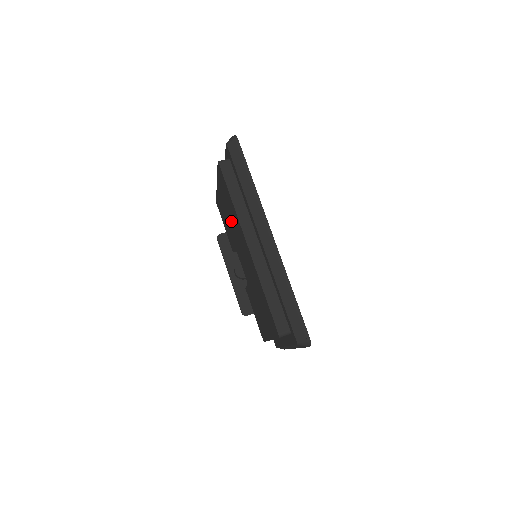
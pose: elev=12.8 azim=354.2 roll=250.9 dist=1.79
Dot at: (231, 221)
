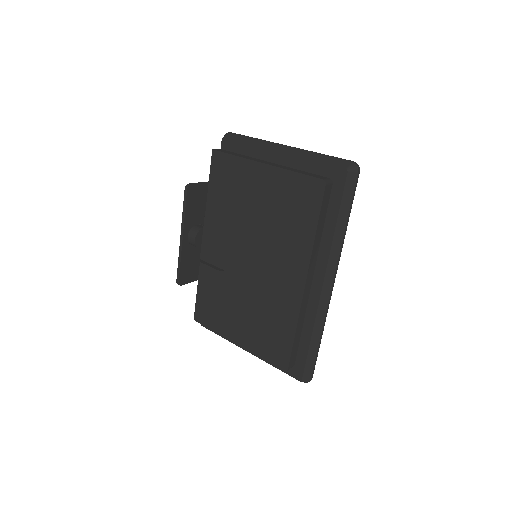
Dot at: (267, 223)
